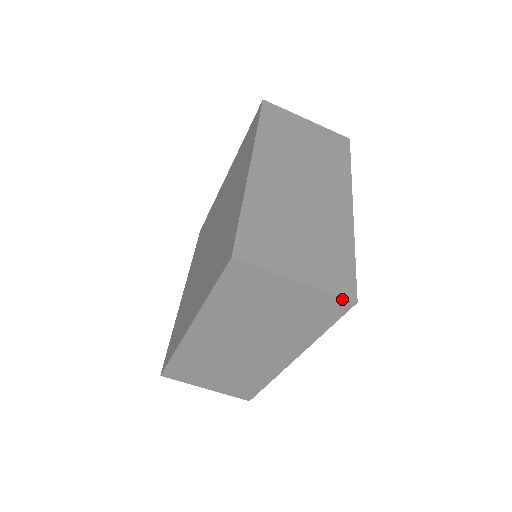
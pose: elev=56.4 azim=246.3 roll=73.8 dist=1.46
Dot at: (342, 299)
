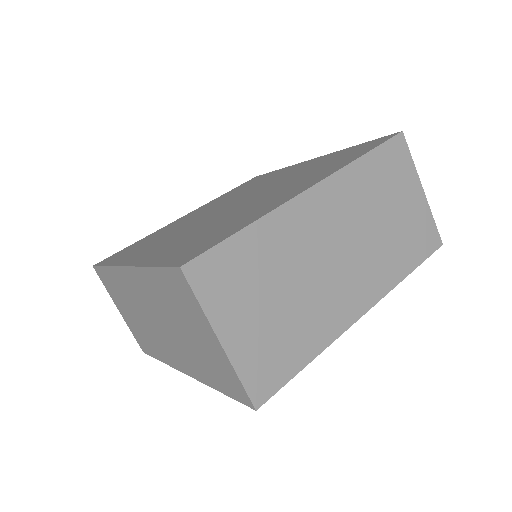
Dot at: (246, 394)
